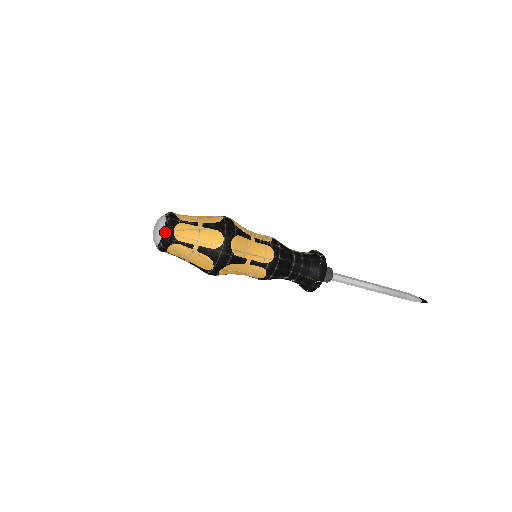
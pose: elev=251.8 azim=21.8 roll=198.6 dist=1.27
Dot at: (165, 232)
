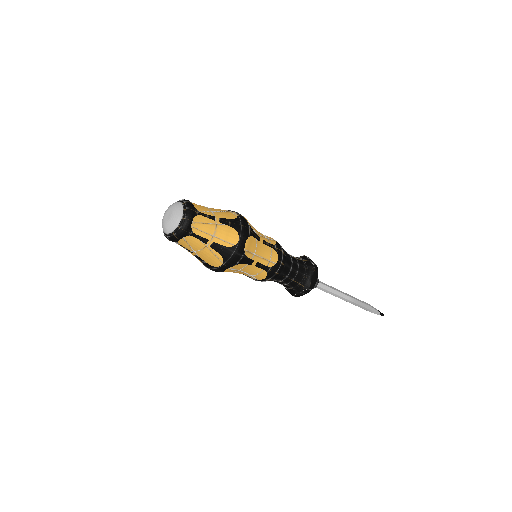
Dot at: (182, 222)
